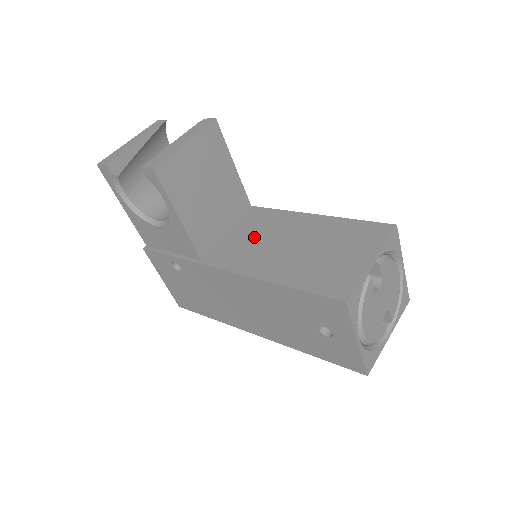
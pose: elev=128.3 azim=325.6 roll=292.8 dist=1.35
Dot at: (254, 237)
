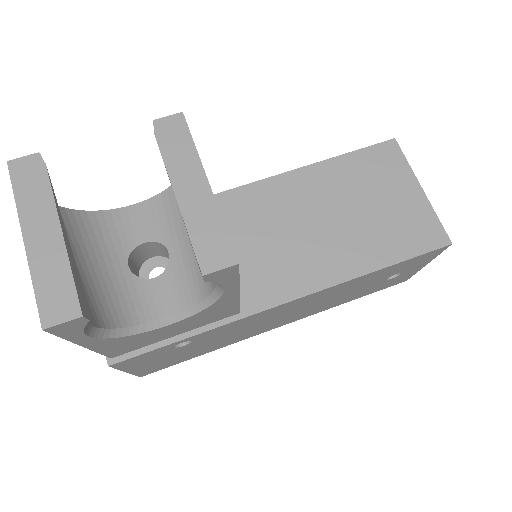
Dot at: (265, 239)
